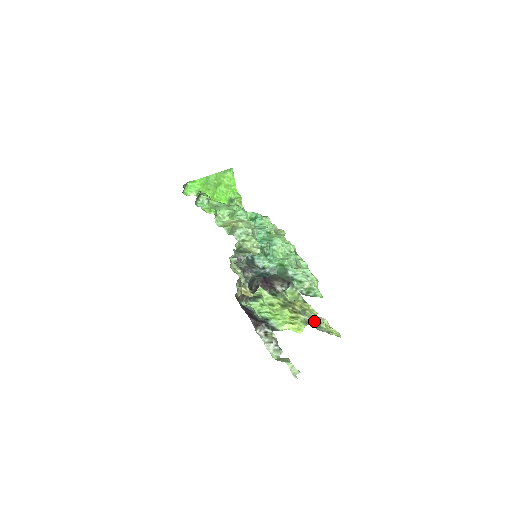
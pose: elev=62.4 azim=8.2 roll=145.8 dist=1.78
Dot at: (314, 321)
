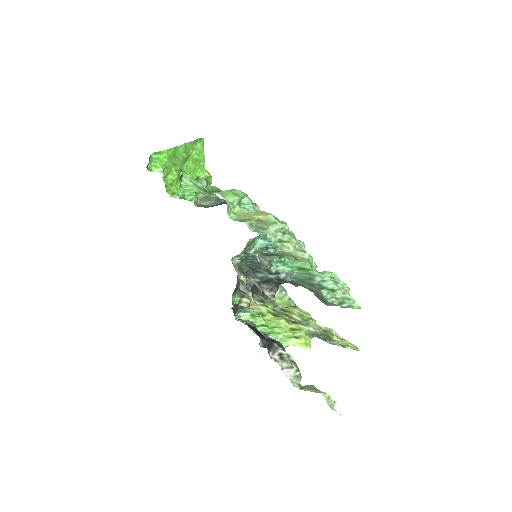
Dot at: (323, 333)
